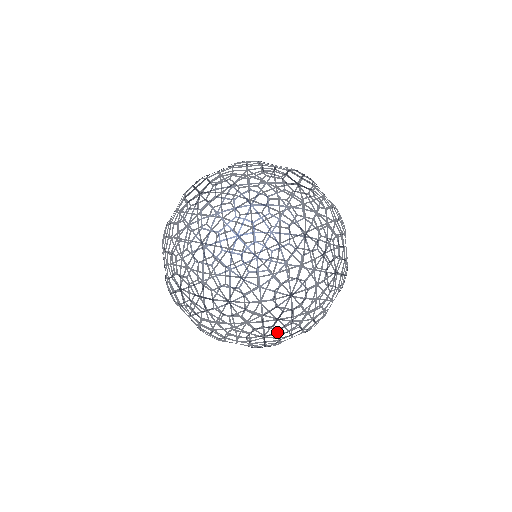
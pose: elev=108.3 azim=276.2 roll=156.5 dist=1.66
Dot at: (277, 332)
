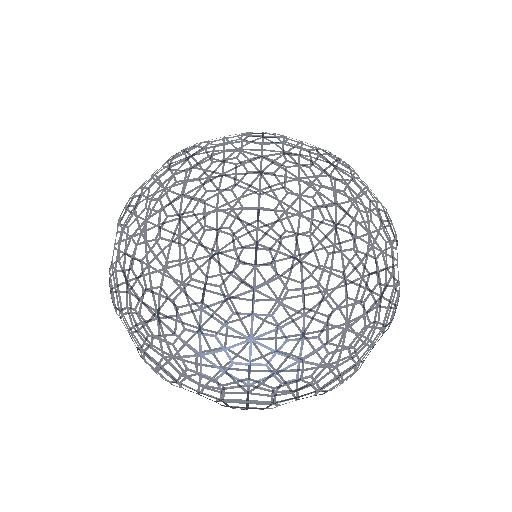
Dot at: occluded
